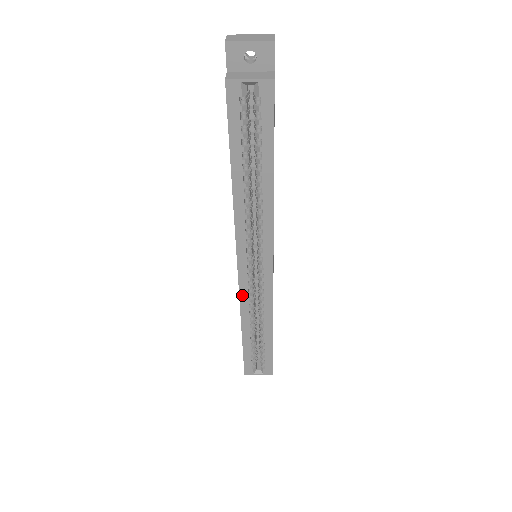
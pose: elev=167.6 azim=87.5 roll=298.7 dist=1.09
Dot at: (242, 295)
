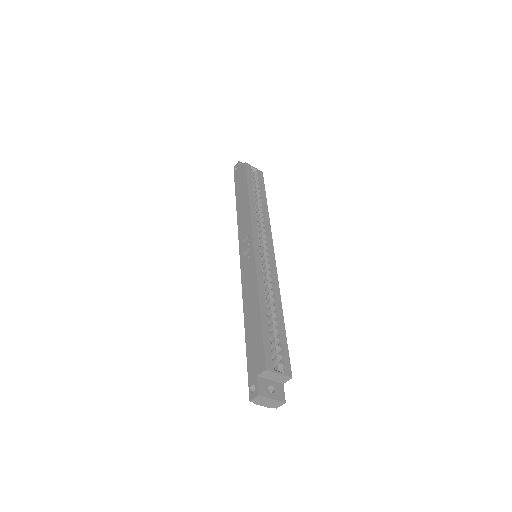
Dot at: (257, 266)
